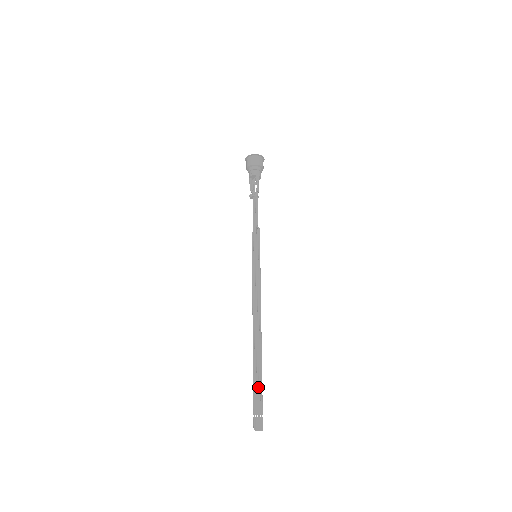
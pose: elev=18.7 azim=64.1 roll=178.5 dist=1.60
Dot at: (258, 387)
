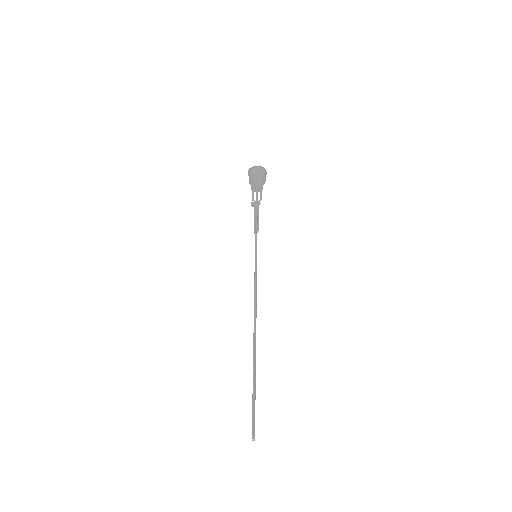
Dot at: occluded
